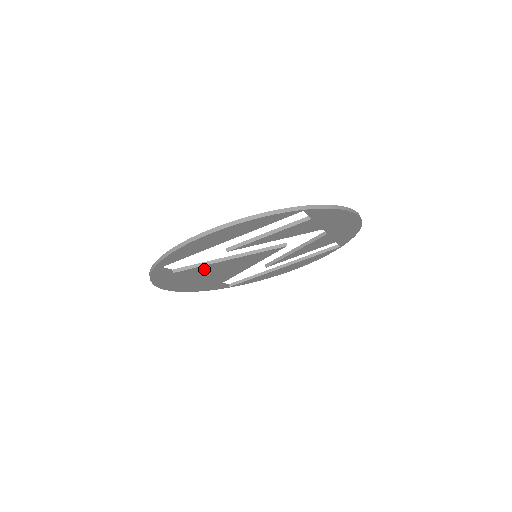
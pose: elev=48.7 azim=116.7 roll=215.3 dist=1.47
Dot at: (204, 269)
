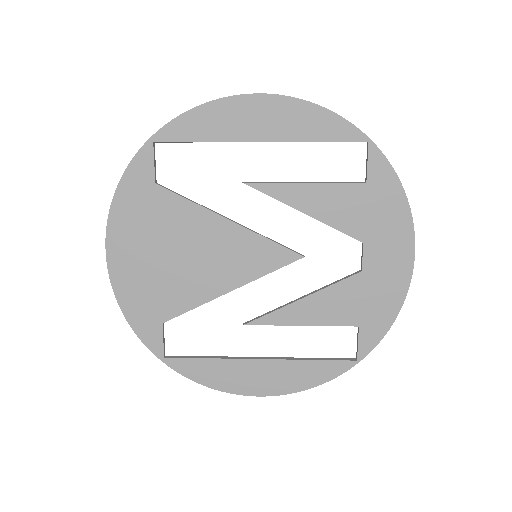
Dot at: (190, 290)
